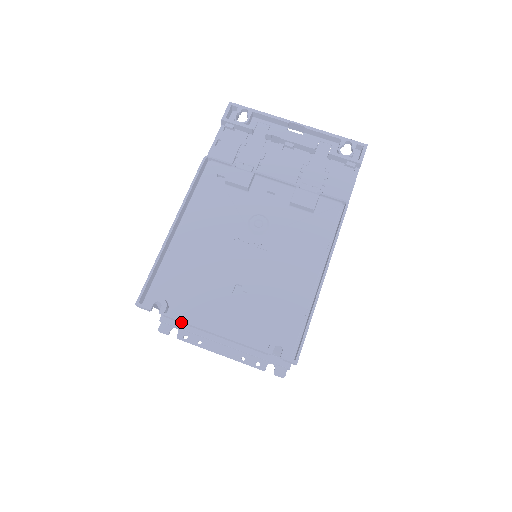
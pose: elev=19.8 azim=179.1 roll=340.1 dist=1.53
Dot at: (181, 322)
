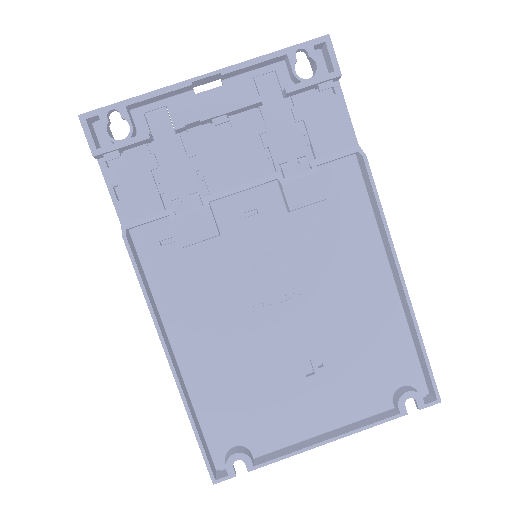
Dot at: (278, 456)
